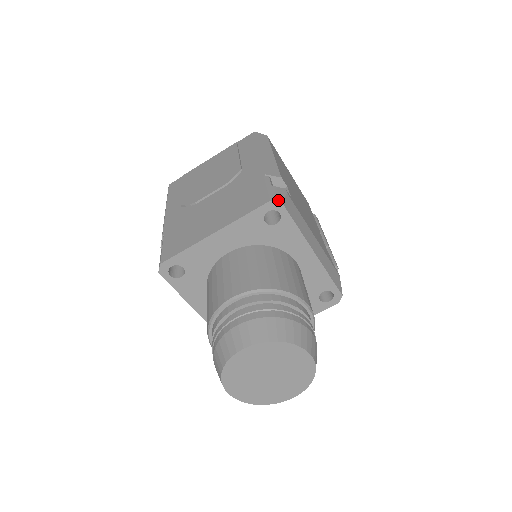
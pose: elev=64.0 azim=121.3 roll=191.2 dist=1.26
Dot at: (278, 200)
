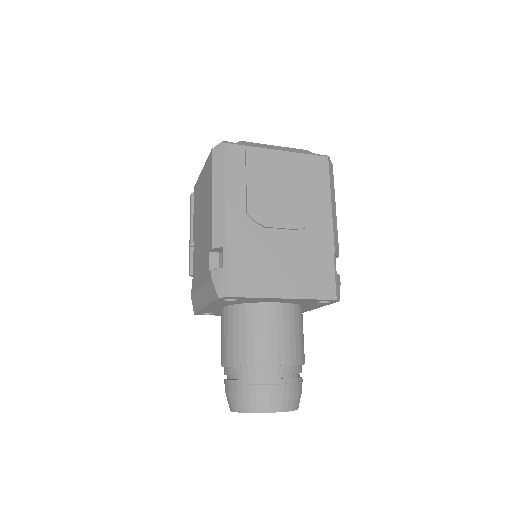
Dot at: (339, 298)
